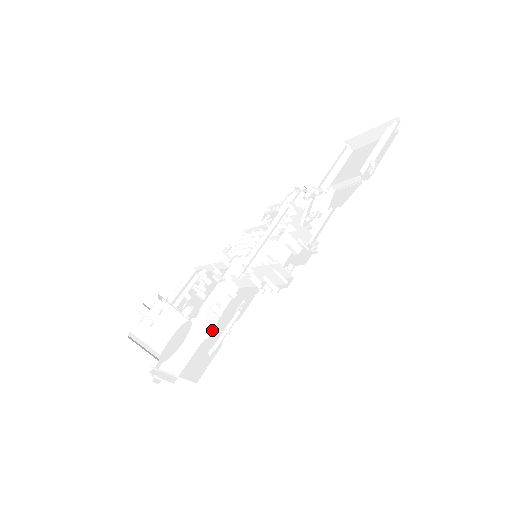
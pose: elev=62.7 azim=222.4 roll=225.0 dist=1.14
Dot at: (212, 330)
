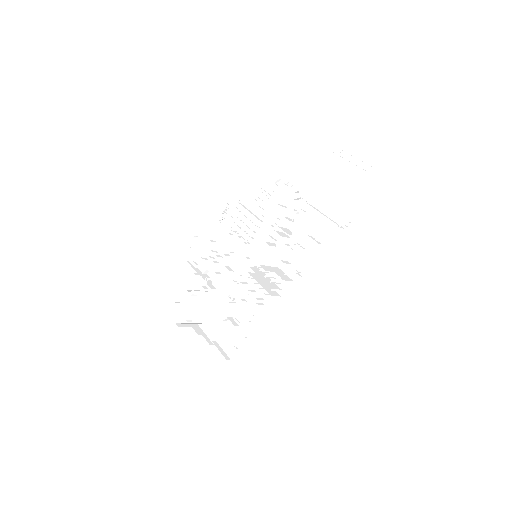
Dot at: (233, 317)
